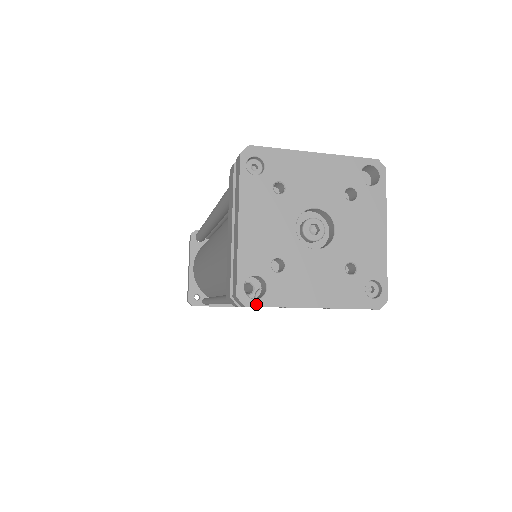
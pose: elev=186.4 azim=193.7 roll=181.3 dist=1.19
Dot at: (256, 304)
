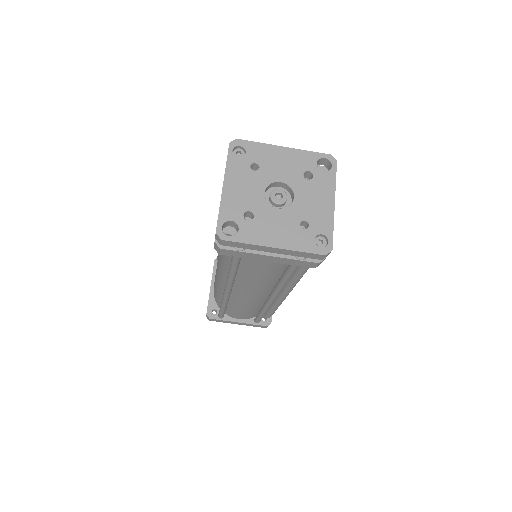
Dot at: (230, 239)
